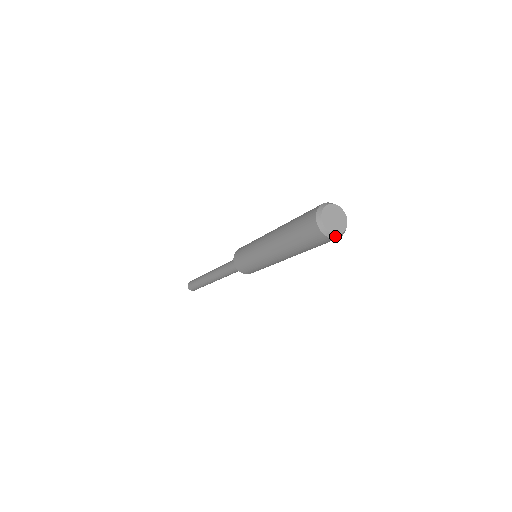
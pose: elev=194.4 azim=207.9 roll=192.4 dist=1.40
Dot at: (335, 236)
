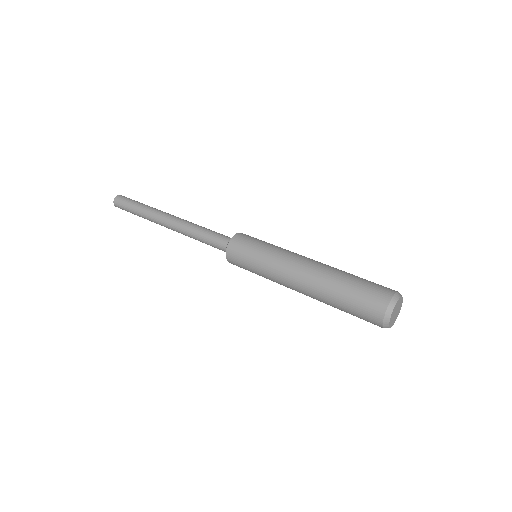
Dot at: (387, 327)
